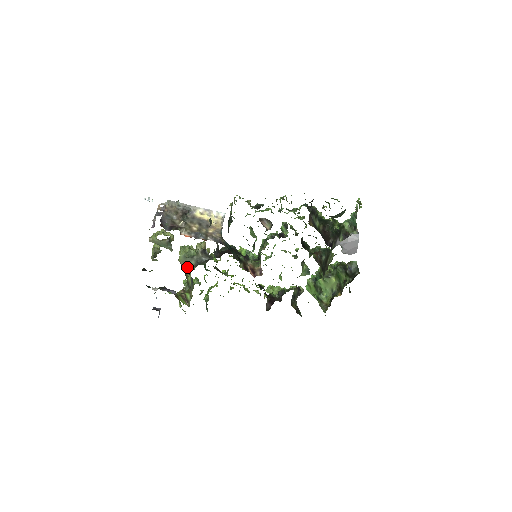
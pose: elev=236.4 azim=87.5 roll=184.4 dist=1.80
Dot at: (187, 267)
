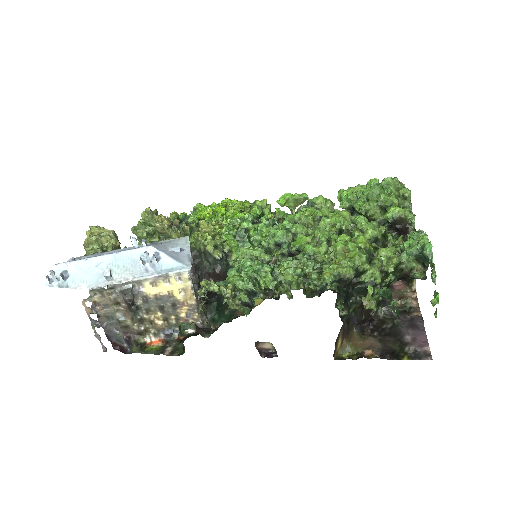
Dot at: occluded
